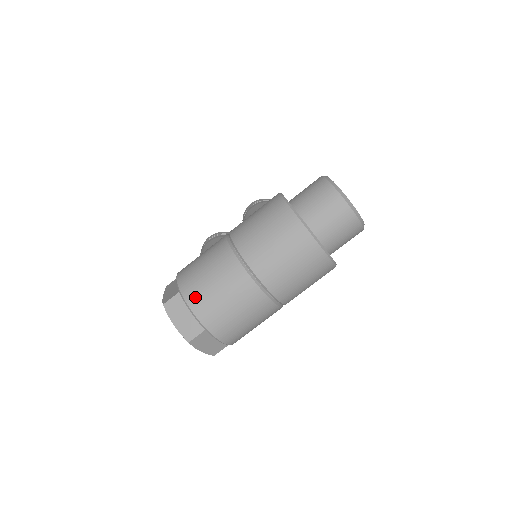
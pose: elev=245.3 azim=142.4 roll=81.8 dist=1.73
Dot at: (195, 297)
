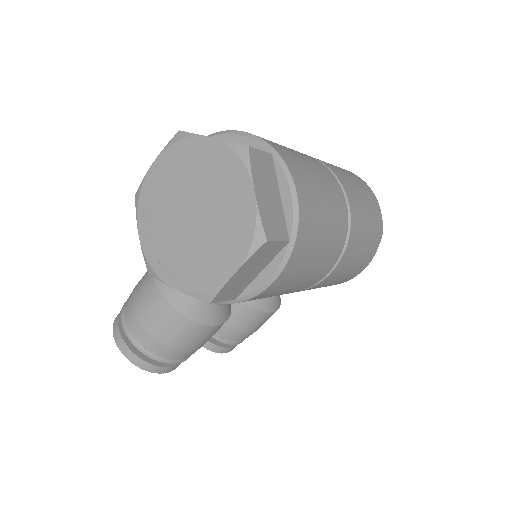
Dot at: occluded
